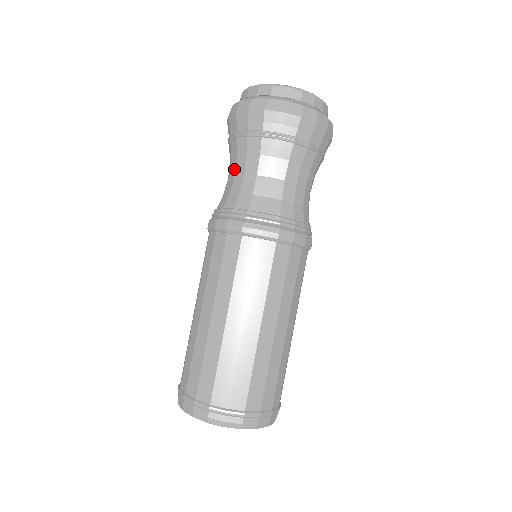
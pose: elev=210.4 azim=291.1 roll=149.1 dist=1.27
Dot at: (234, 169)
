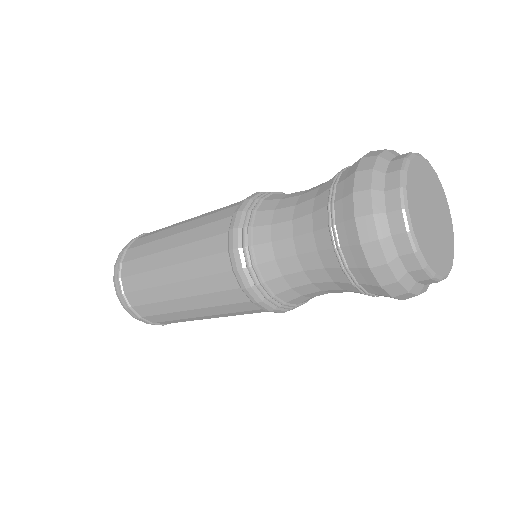
Dot at: (301, 250)
